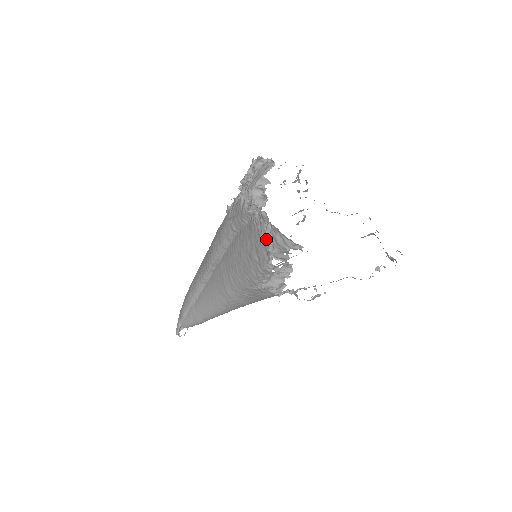
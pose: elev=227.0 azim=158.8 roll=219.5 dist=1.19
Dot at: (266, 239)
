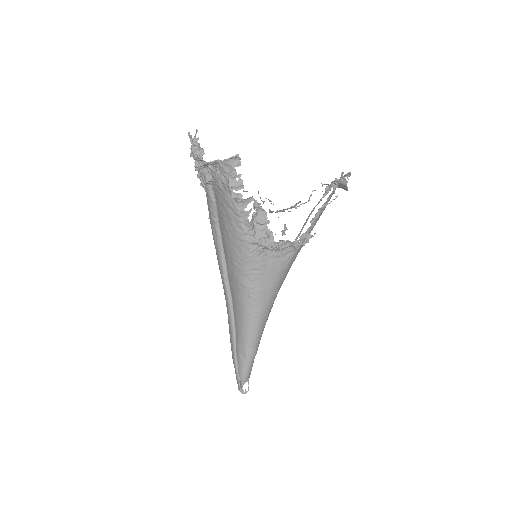
Dot at: (222, 182)
